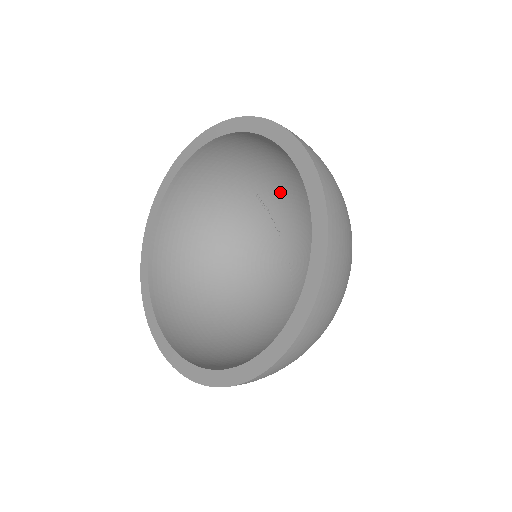
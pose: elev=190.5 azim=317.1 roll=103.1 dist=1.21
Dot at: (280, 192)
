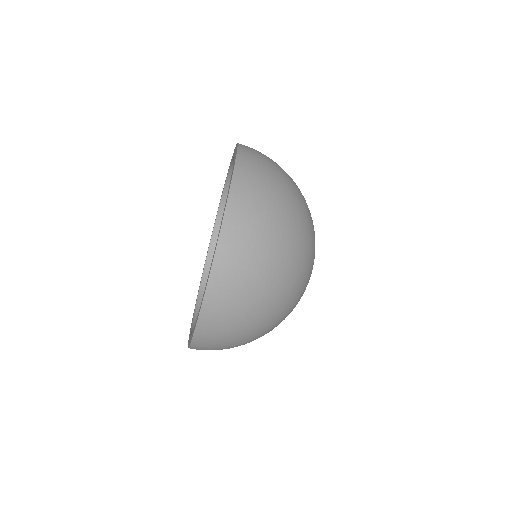
Dot at: occluded
